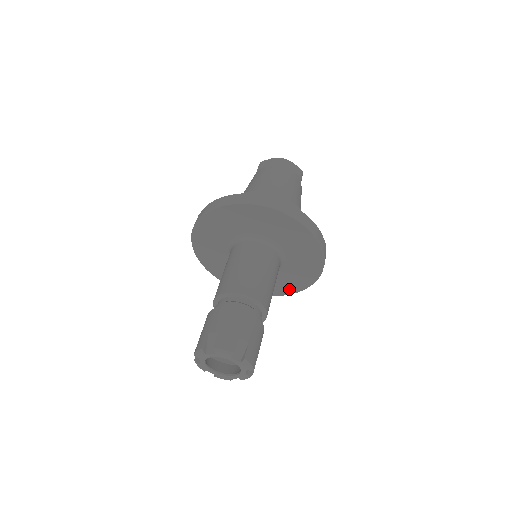
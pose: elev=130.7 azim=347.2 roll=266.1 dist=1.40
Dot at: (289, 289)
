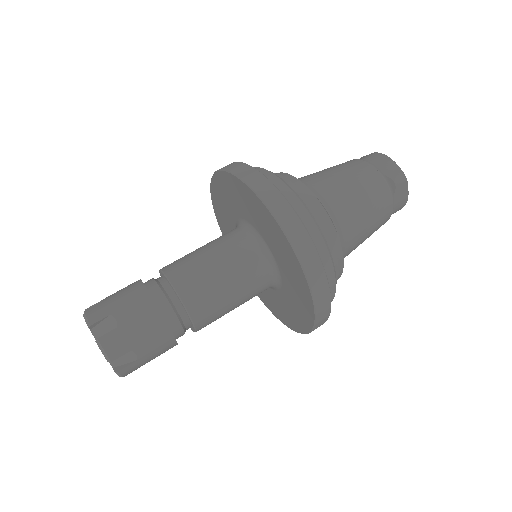
Dot at: (299, 324)
